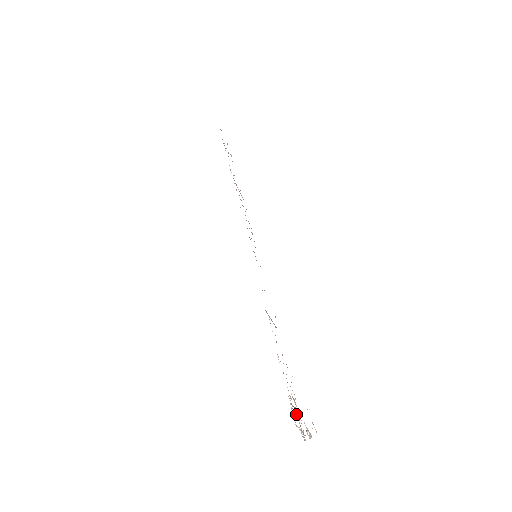
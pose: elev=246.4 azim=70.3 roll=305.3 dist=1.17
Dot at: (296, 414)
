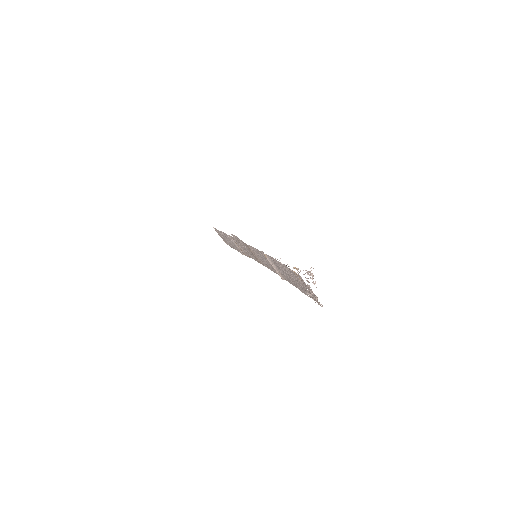
Dot at: (299, 272)
